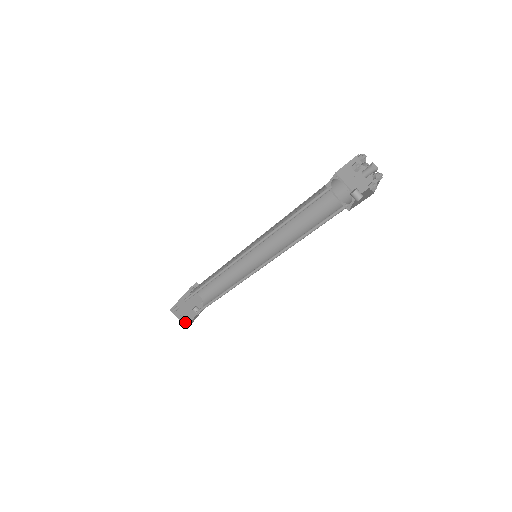
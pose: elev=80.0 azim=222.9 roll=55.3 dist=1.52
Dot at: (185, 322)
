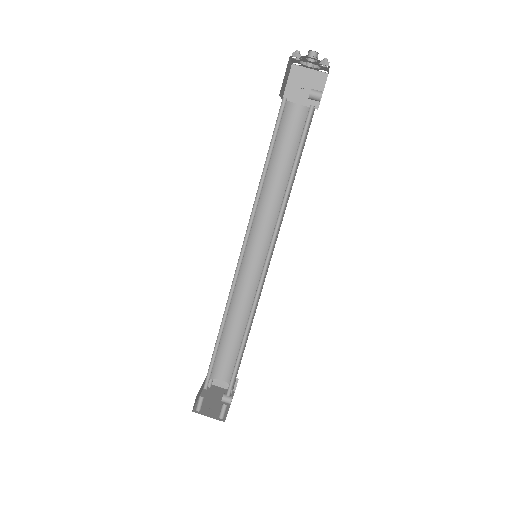
Dot at: (220, 416)
